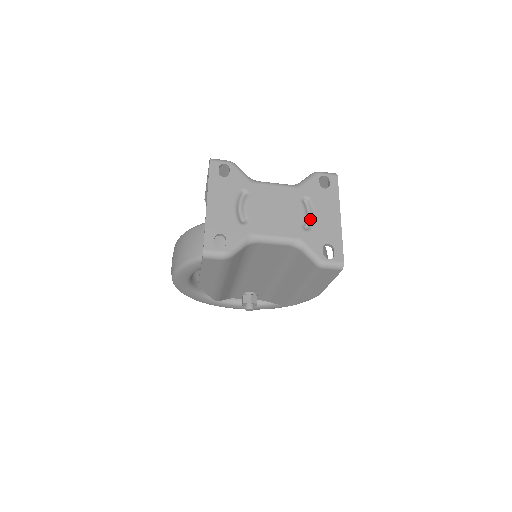
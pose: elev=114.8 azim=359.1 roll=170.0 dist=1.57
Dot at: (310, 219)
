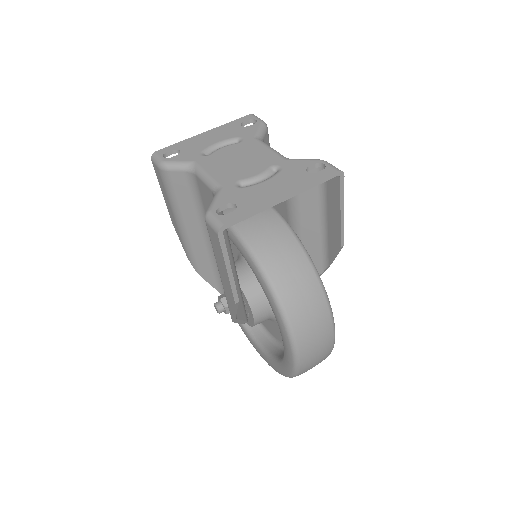
Dot at: (256, 183)
